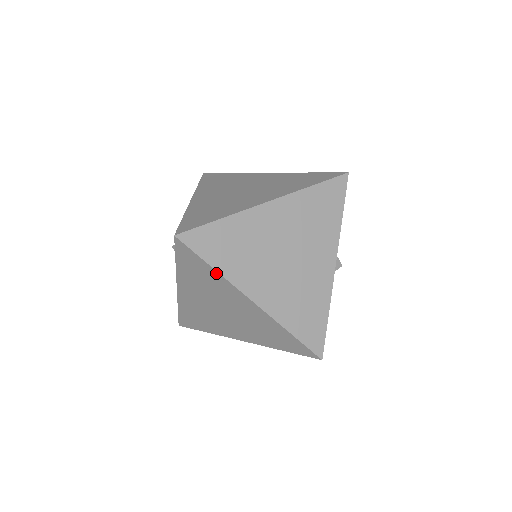
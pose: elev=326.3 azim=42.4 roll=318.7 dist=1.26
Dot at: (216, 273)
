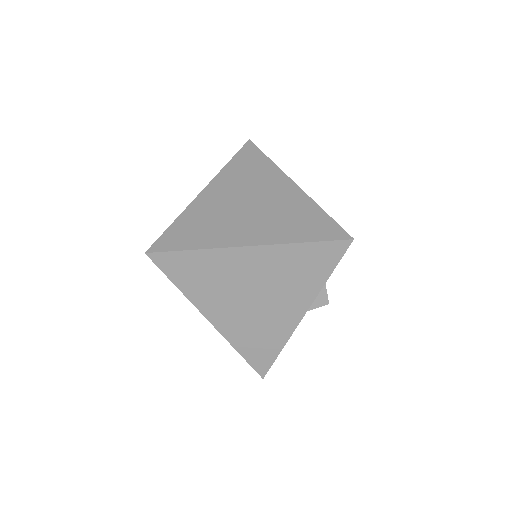
Dot at: (180, 290)
